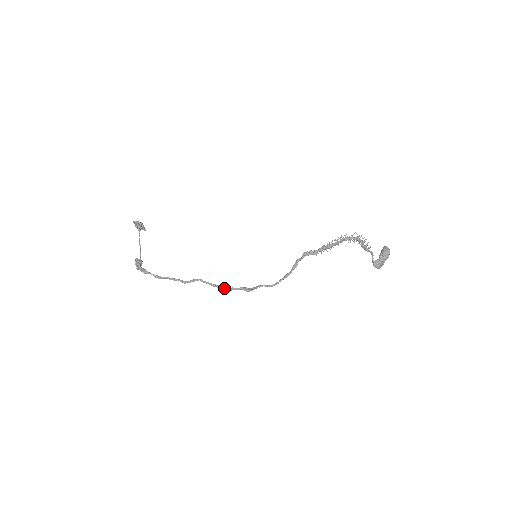
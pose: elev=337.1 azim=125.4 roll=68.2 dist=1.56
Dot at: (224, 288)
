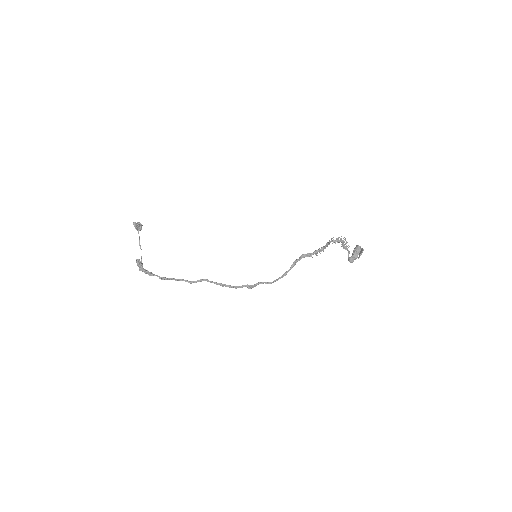
Dot at: (228, 286)
